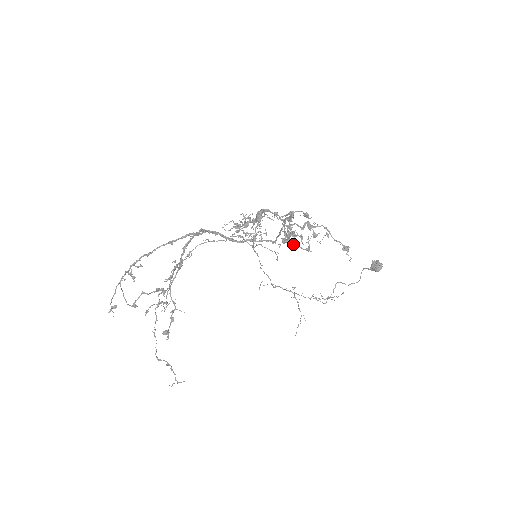
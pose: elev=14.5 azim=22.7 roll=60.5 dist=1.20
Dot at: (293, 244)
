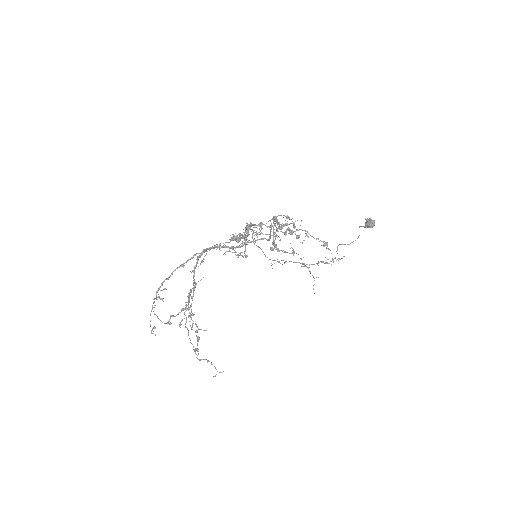
Dot at: occluded
